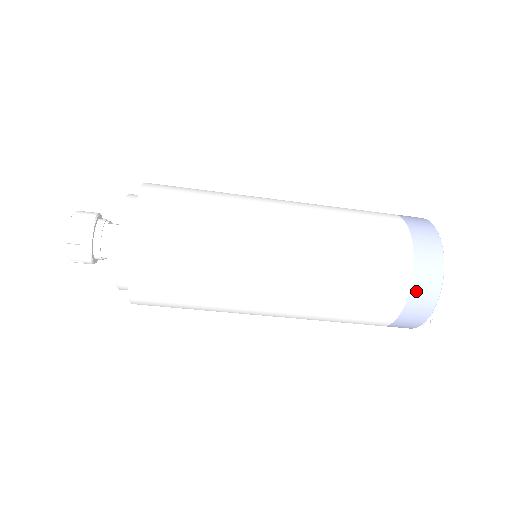
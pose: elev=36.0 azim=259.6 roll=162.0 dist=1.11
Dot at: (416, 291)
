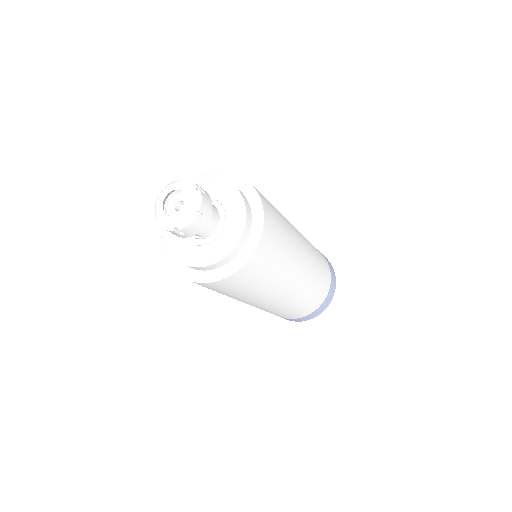
Dot at: (326, 300)
